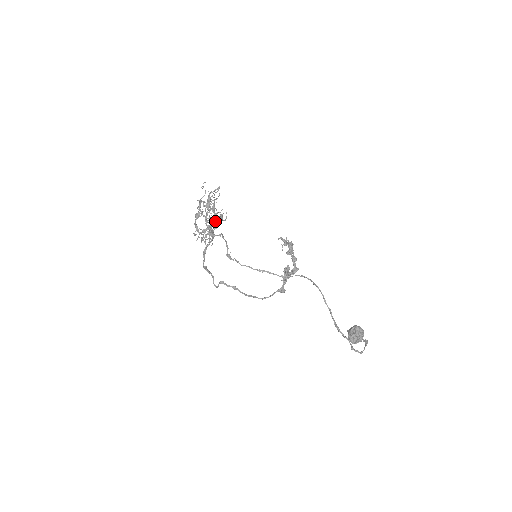
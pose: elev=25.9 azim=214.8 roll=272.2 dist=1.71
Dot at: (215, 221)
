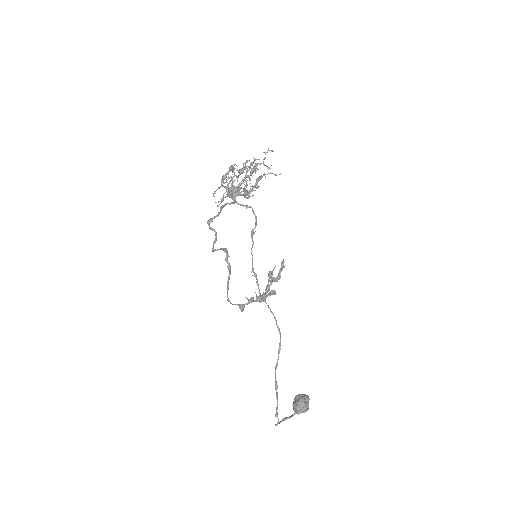
Dot at: (254, 190)
